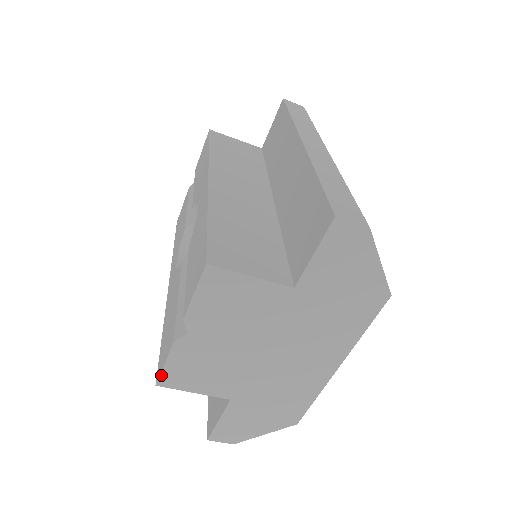
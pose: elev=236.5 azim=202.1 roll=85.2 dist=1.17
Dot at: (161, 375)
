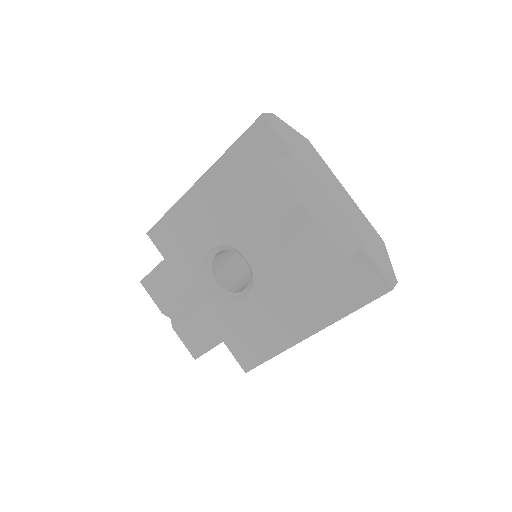
Dot at: (335, 252)
